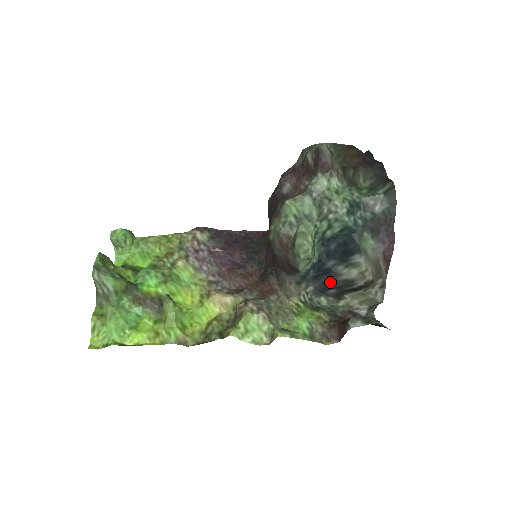
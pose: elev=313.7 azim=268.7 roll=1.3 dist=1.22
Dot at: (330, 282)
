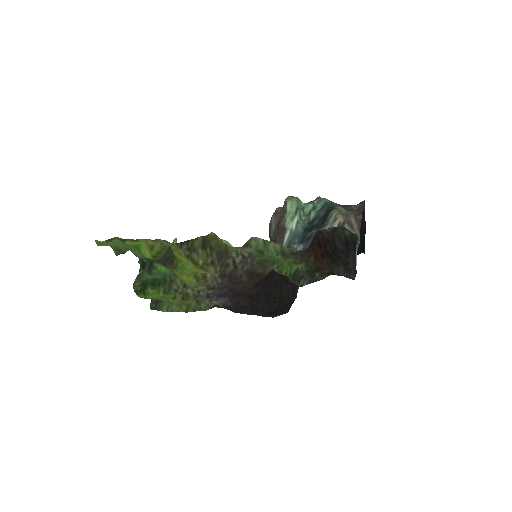
Dot at: occluded
